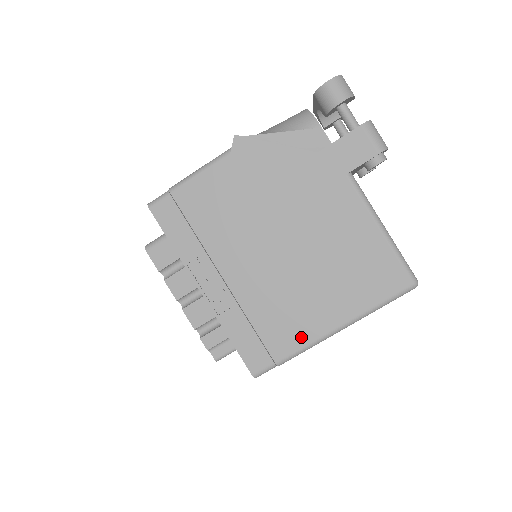
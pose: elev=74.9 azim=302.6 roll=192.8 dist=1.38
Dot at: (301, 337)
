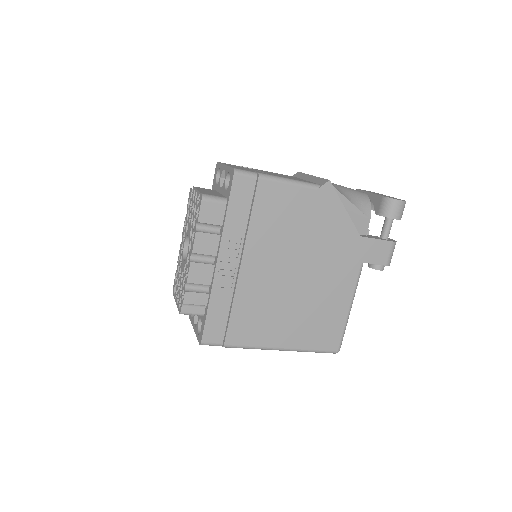
Dot at: (254, 339)
